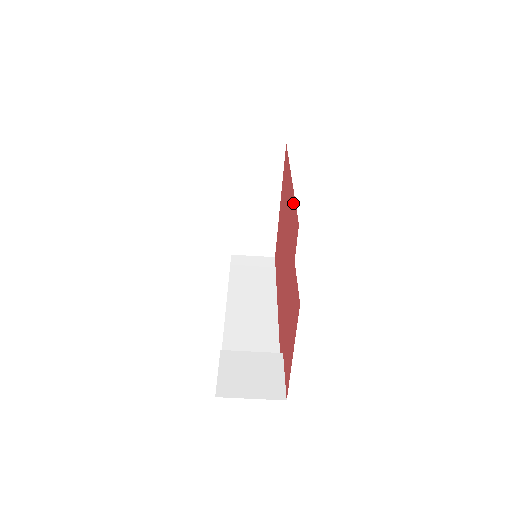
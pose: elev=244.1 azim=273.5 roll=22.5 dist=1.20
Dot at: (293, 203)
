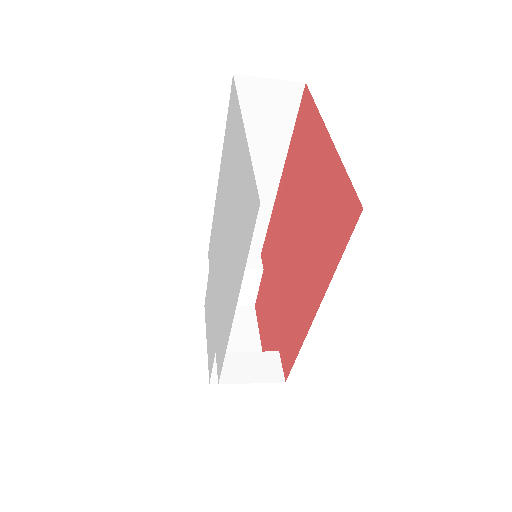
Dot at: (298, 340)
